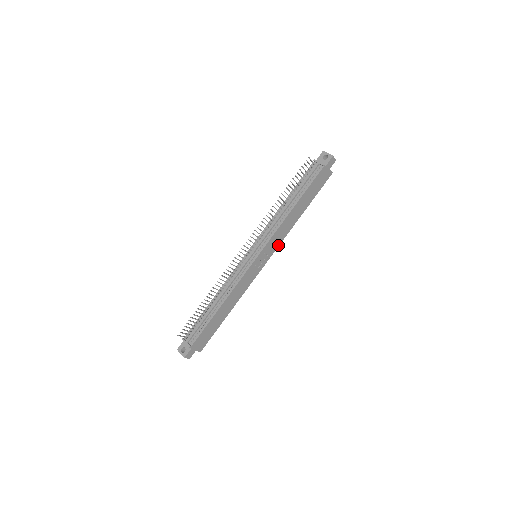
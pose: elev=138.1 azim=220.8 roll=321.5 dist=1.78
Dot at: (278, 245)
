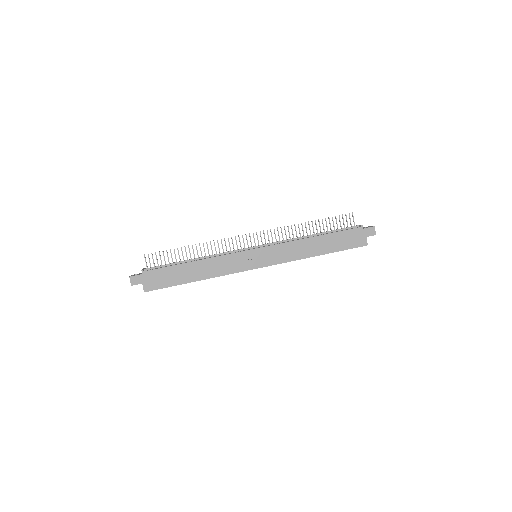
Dot at: (280, 262)
